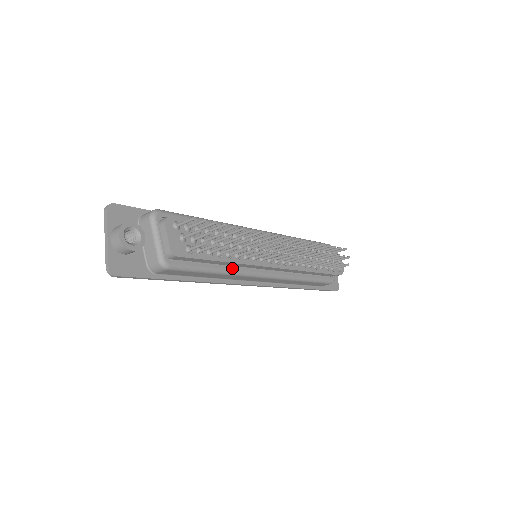
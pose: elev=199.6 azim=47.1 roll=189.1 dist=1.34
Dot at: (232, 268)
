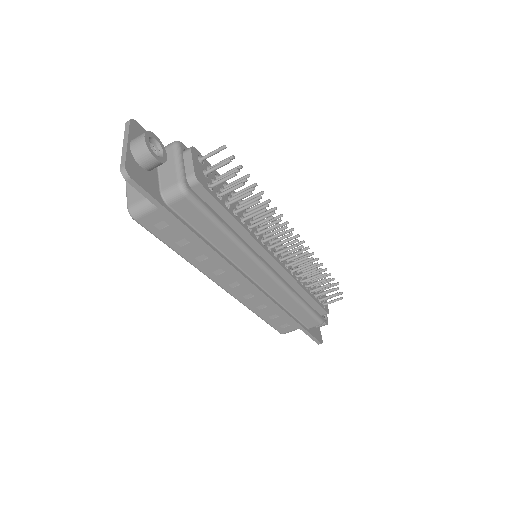
Dot at: (242, 239)
